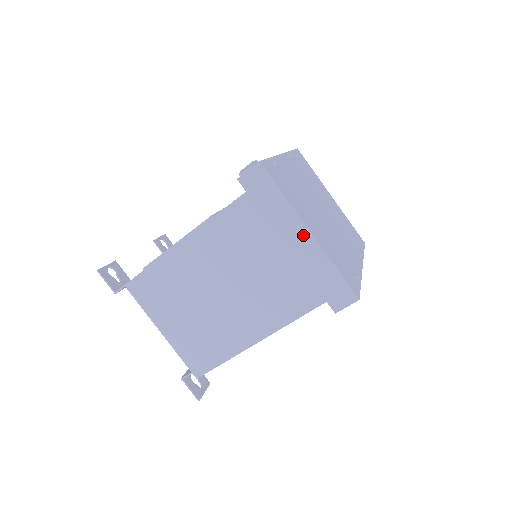
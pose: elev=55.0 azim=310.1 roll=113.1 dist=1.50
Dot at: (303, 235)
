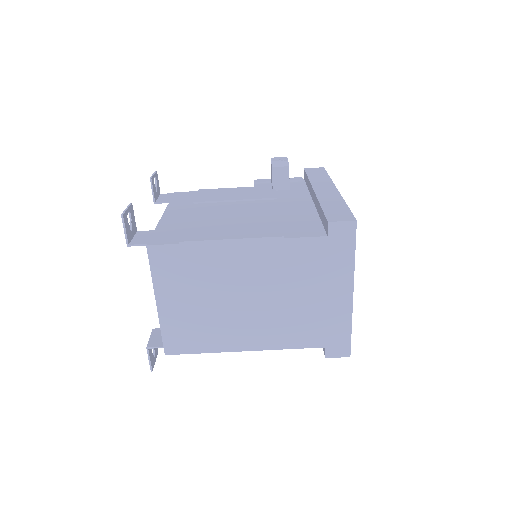
Dot at: (346, 293)
